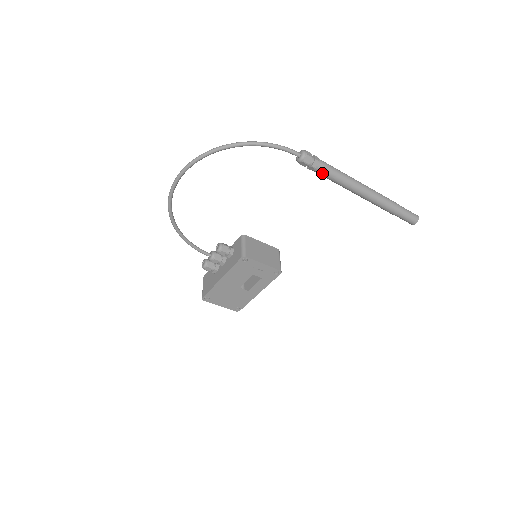
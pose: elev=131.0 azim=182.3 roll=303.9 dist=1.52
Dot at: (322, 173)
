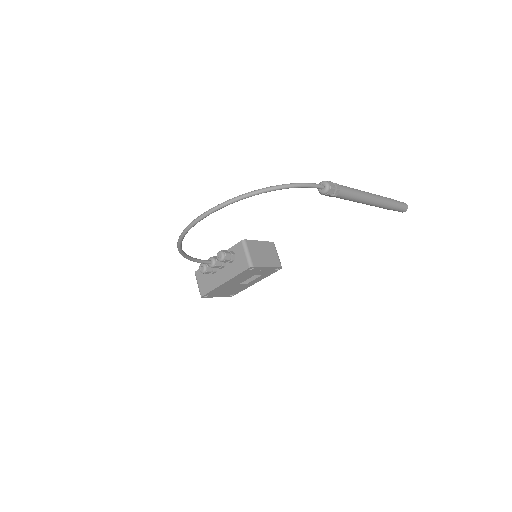
Dot at: (340, 198)
